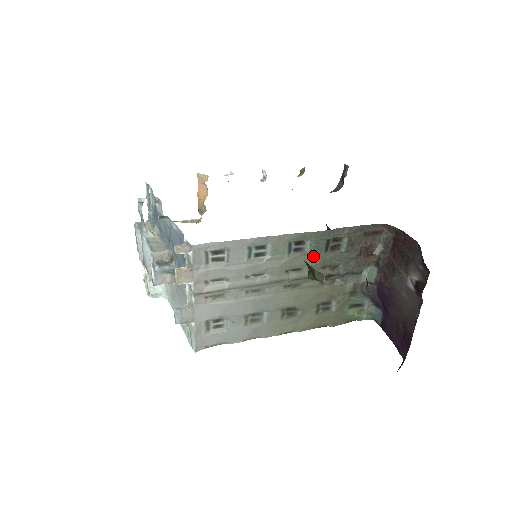
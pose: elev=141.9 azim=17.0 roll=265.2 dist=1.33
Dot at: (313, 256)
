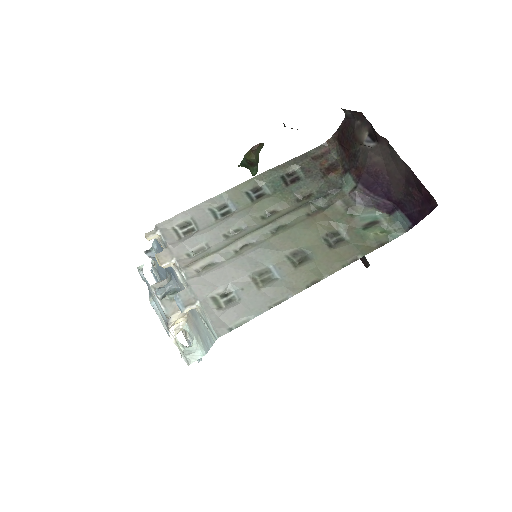
Dot at: (277, 194)
